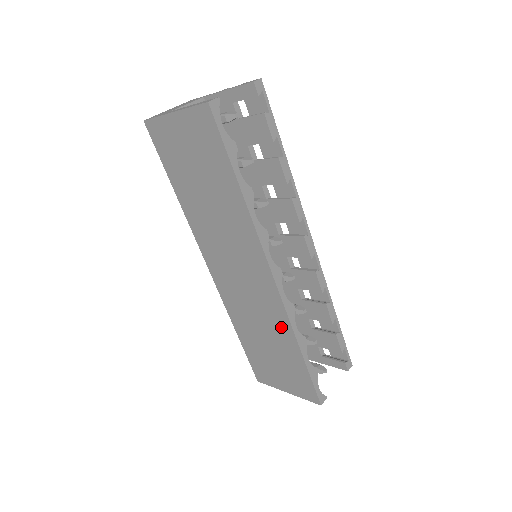
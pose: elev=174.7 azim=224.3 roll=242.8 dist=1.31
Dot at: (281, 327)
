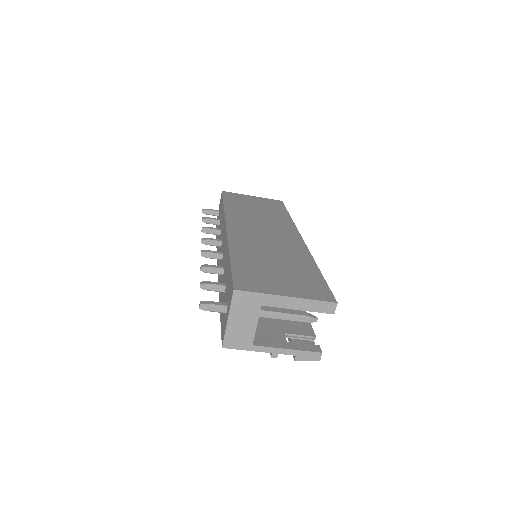
Dot at: (300, 256)
